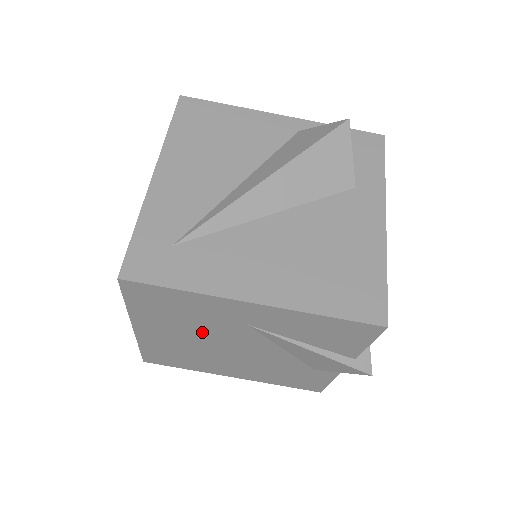
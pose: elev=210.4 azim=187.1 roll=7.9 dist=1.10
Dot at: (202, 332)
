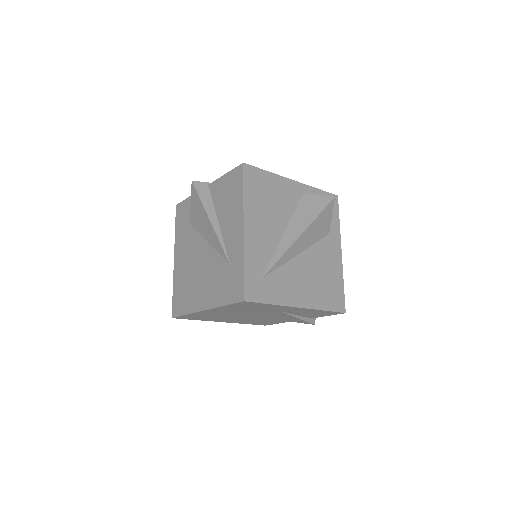
Dot at: (247, 312)
